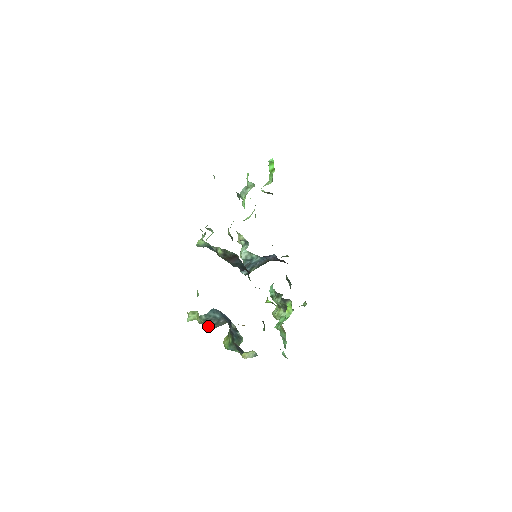
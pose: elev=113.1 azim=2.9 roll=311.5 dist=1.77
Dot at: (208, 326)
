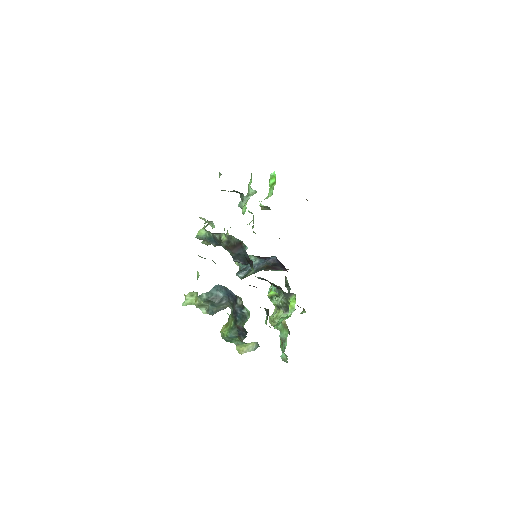
Dot at: (205, 313)
